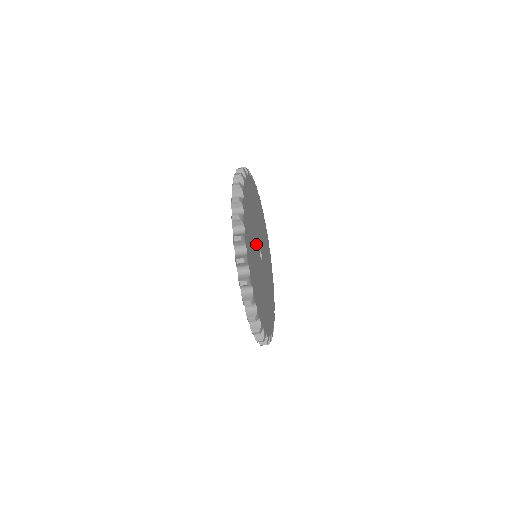
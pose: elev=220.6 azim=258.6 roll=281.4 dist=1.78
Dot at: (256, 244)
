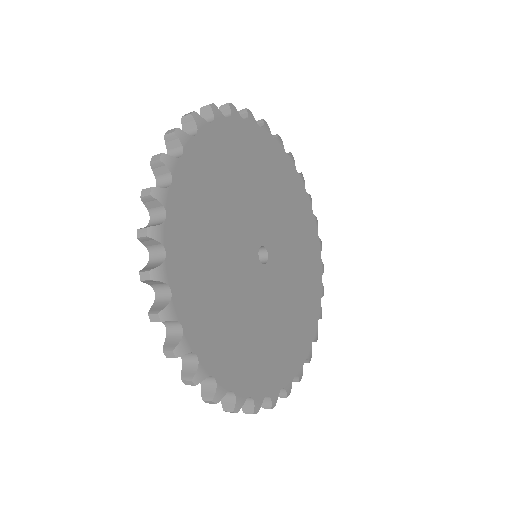
Dot at: (242, 230)
